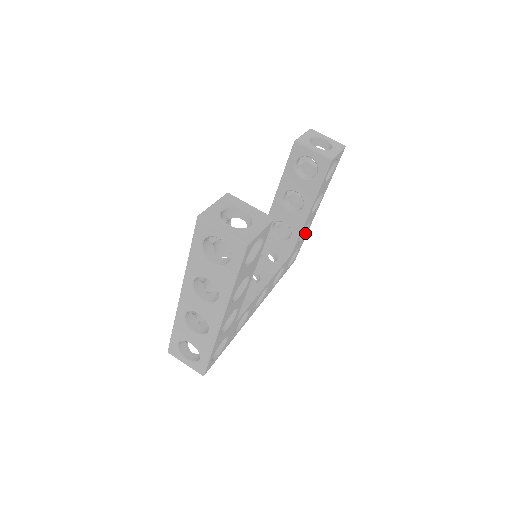
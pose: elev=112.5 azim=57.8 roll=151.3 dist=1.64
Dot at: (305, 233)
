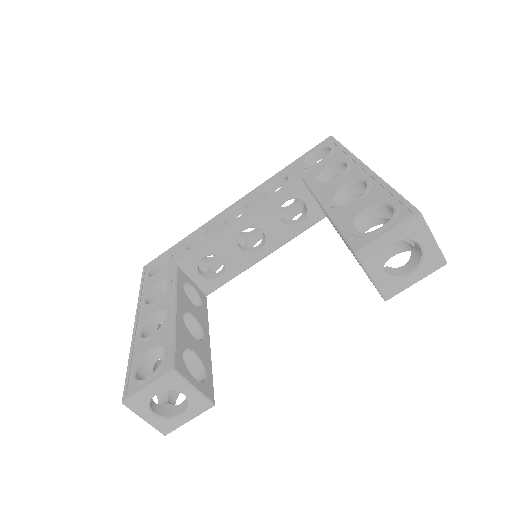
Dot at: occluded
